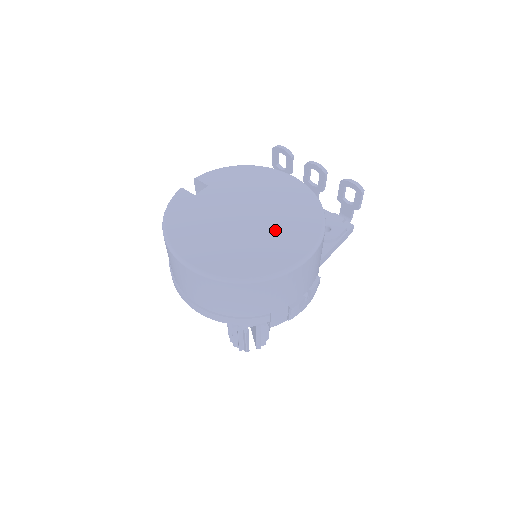
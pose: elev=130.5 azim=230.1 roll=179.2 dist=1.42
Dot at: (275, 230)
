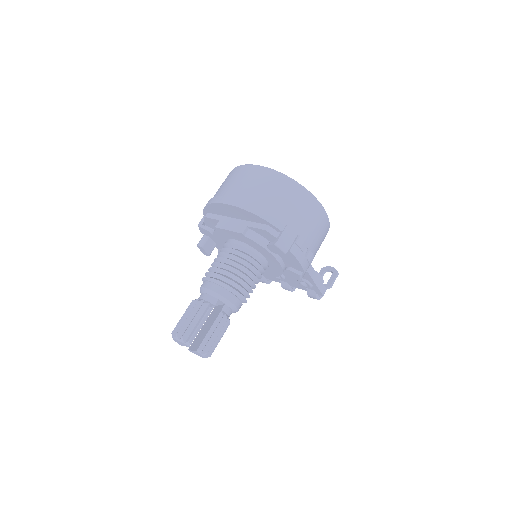
Dot at: occluded
